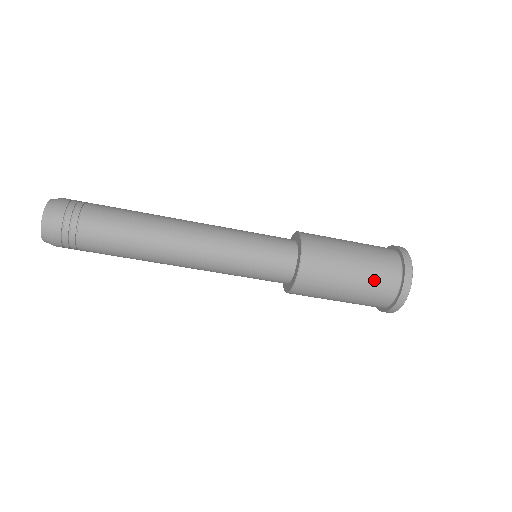
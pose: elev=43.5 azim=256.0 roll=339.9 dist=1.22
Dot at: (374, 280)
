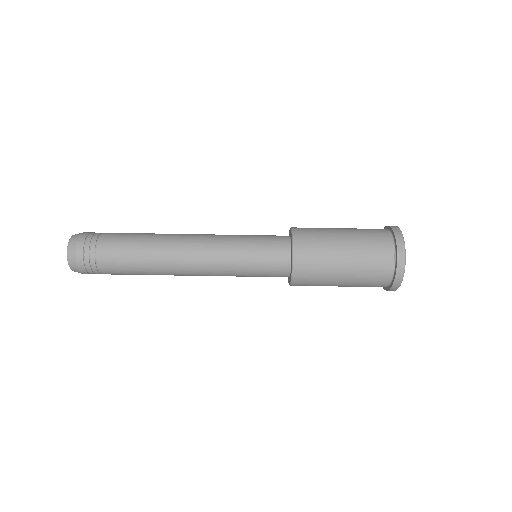
Dot at: (367, 249)
